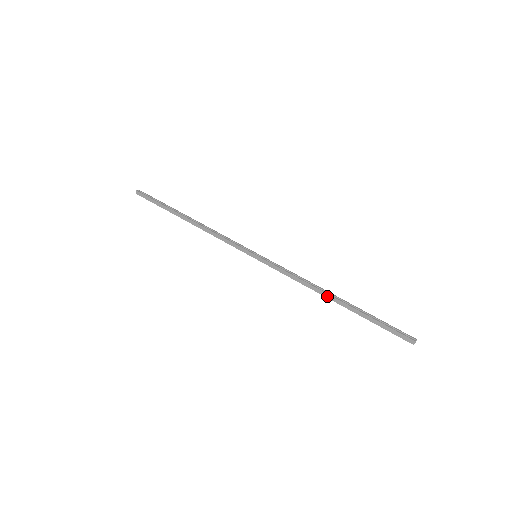
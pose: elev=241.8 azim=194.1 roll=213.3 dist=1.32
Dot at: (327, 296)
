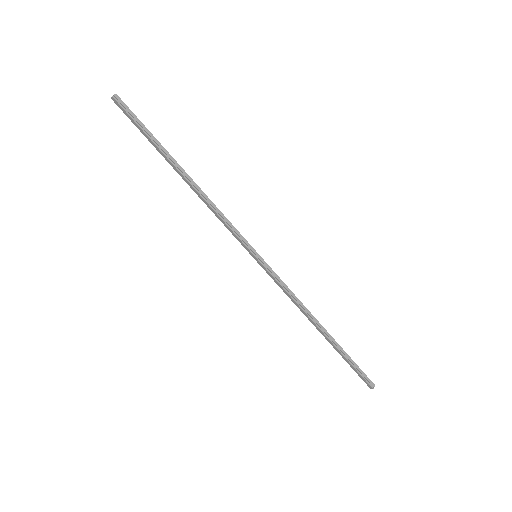
Dot at: (315, 325)
